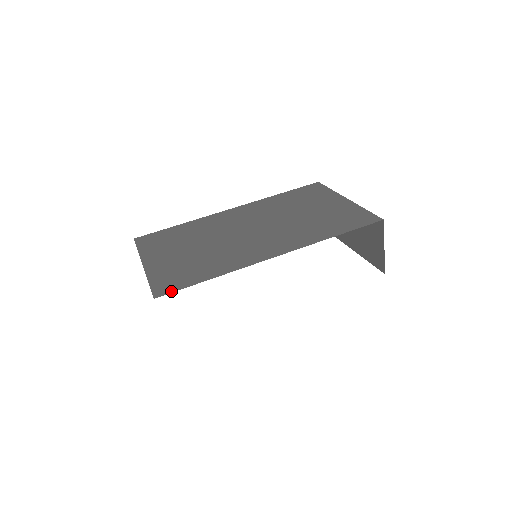
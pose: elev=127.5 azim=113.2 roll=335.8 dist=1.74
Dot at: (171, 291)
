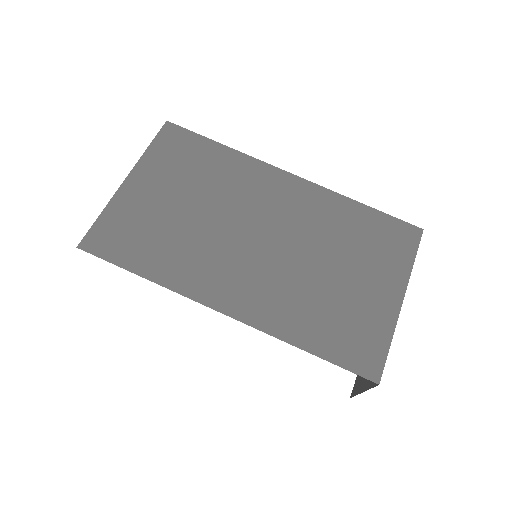
Dot at: (98, 254)
